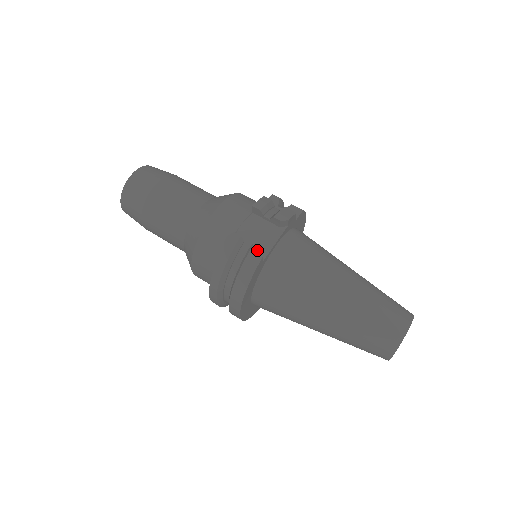
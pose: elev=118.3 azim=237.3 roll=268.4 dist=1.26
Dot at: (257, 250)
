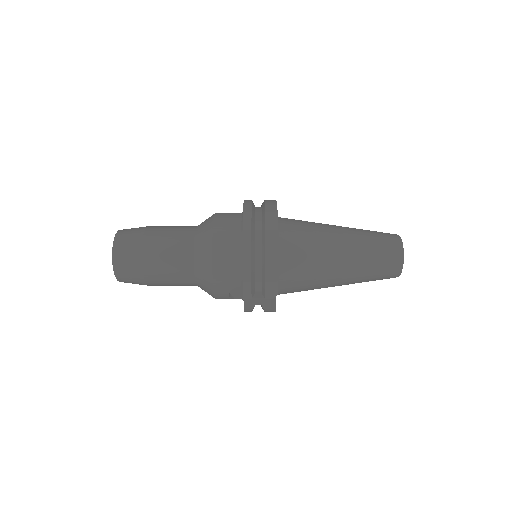
Dot at: occluded
